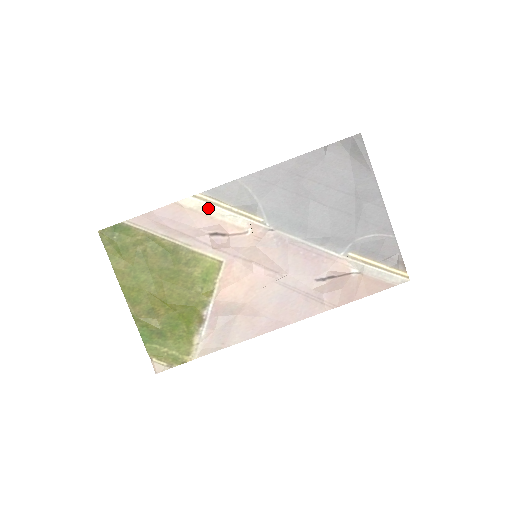
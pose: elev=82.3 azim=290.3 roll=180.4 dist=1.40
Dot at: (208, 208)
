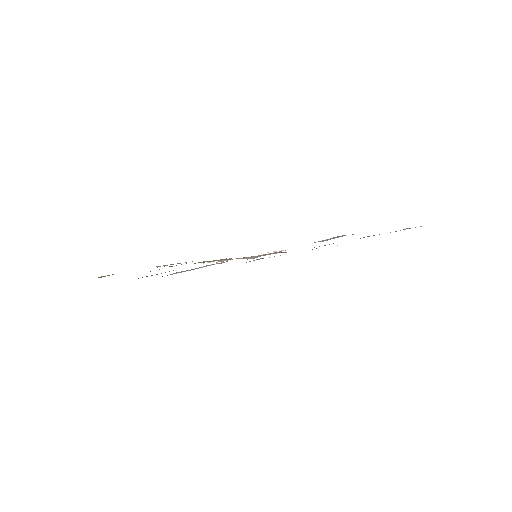
Dot at: occluded
